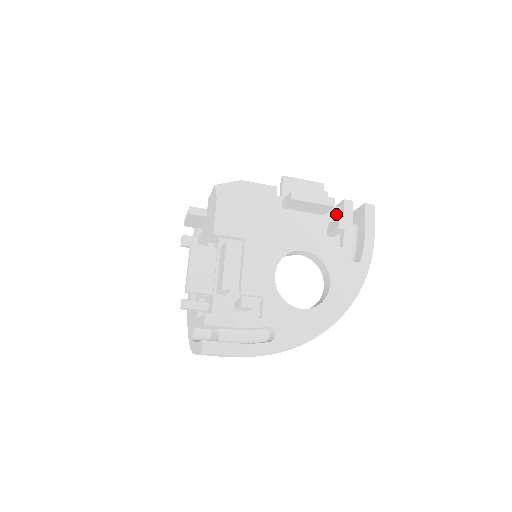
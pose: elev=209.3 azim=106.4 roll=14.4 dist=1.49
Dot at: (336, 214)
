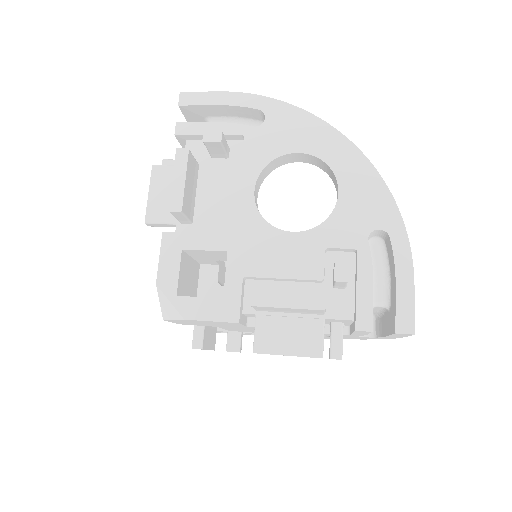
Dot at: (345, 321)
